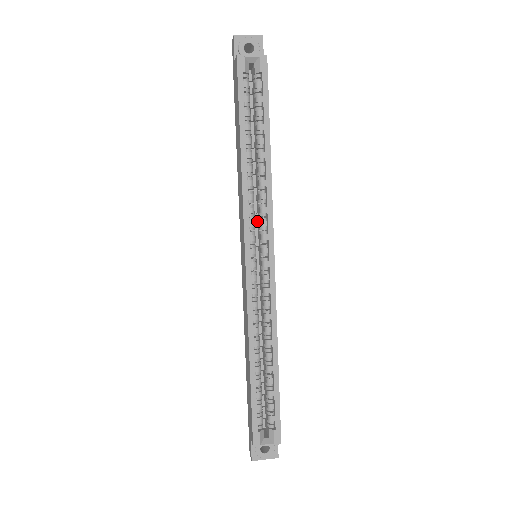
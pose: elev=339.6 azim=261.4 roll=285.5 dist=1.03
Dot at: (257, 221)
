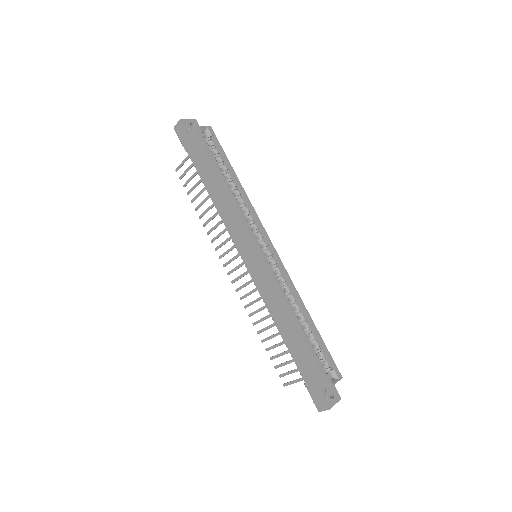
Dot at: occluded
